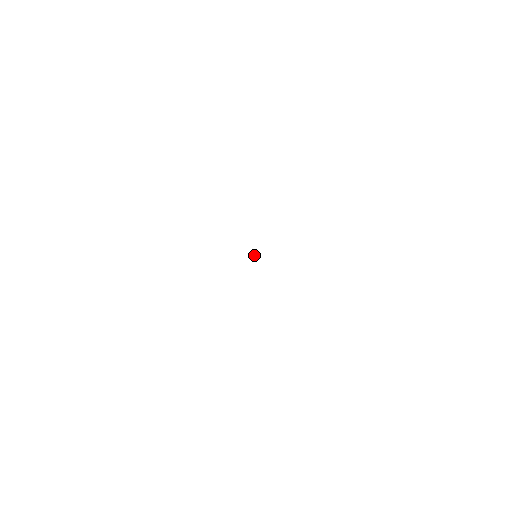
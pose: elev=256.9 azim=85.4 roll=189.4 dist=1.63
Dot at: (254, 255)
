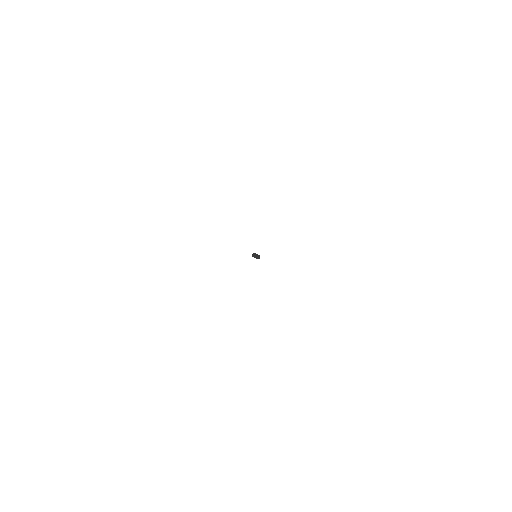
Dot at: occluded
